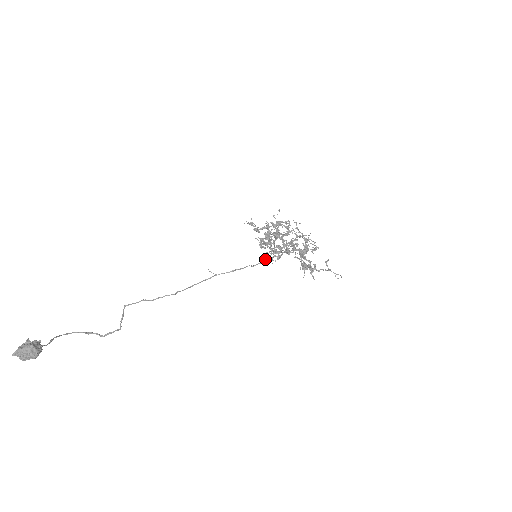
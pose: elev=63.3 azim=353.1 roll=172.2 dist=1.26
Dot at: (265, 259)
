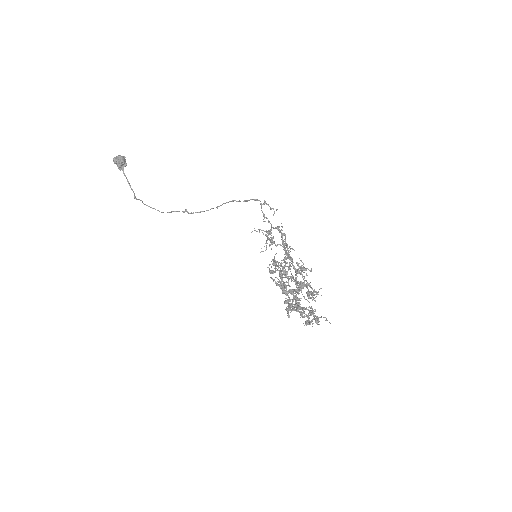
Dot at: occluded
